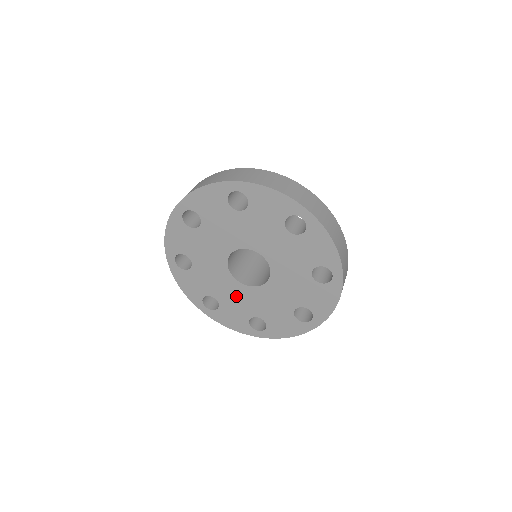
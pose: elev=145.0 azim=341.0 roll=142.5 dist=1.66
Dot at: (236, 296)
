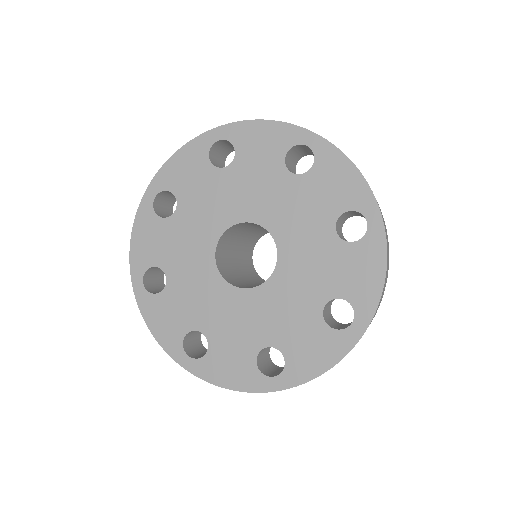
Dot at: (232, 316)
